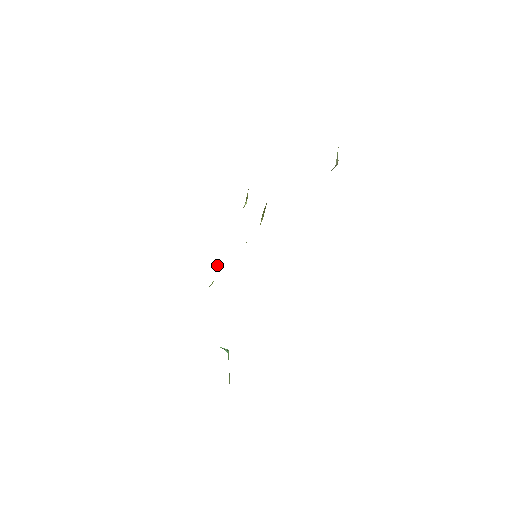
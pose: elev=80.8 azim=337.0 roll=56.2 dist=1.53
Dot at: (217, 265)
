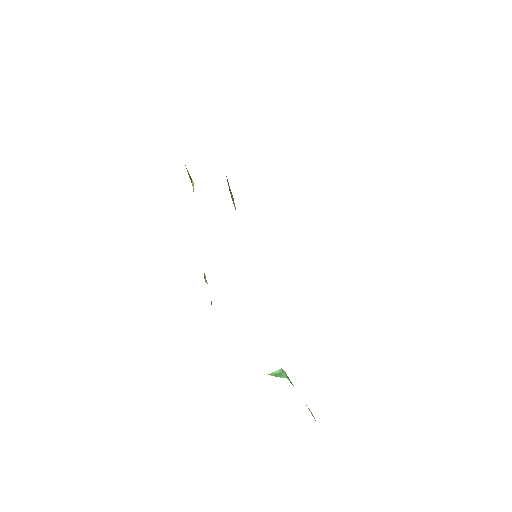
Dot at: occluded
